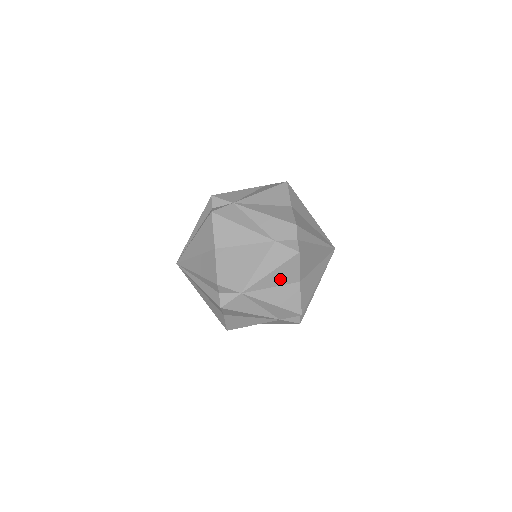
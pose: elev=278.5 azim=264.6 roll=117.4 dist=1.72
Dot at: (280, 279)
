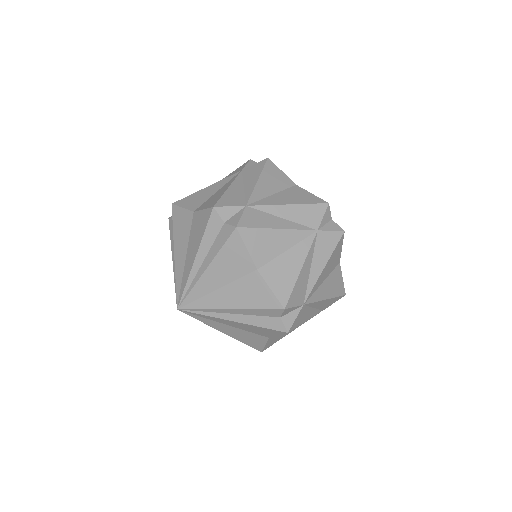
Dot at: (329, 269)
